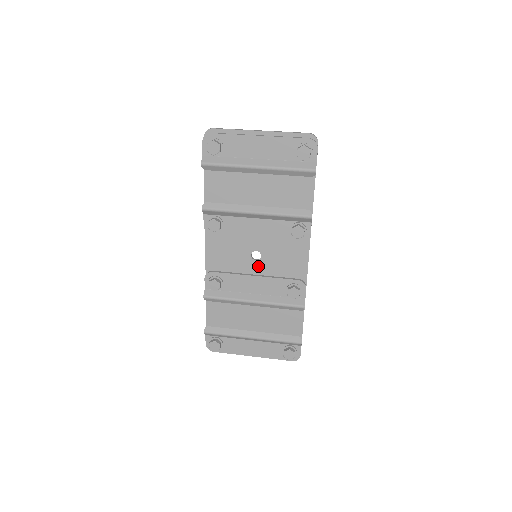
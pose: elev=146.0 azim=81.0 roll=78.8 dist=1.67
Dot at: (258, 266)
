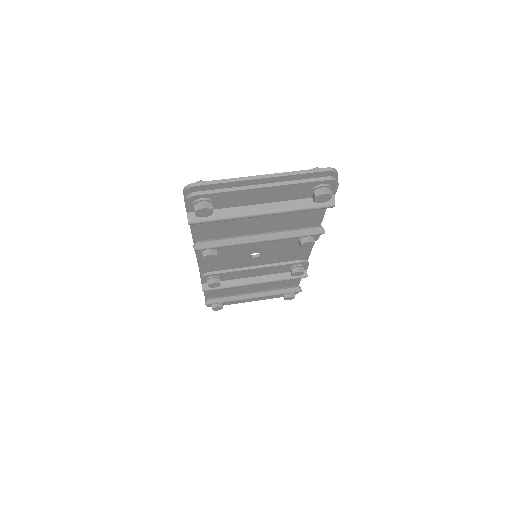
Dot at: (258, 260)
